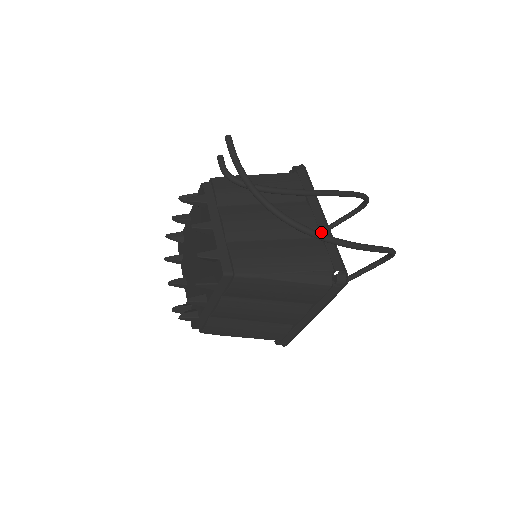
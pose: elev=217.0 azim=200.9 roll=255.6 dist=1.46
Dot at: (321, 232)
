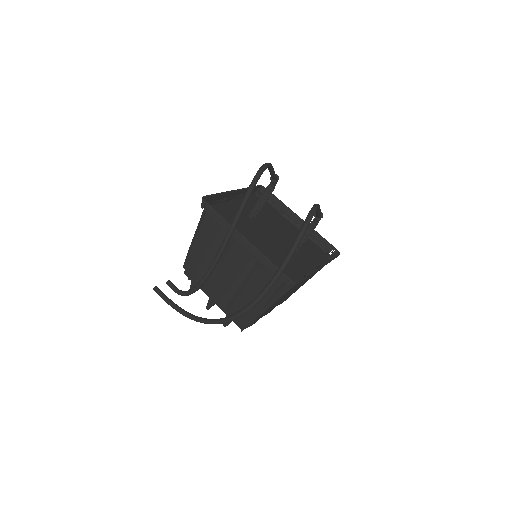
Dot at: (255, 257)
